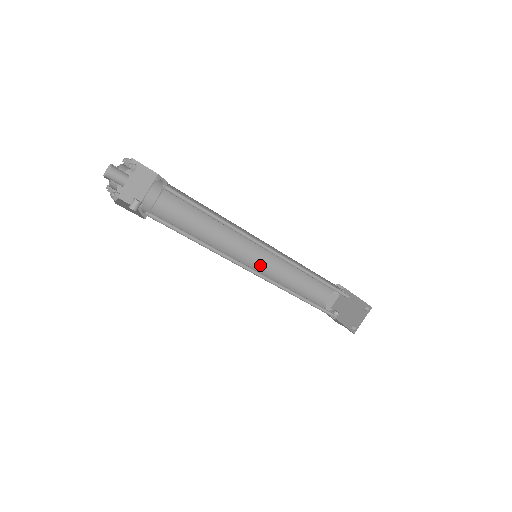
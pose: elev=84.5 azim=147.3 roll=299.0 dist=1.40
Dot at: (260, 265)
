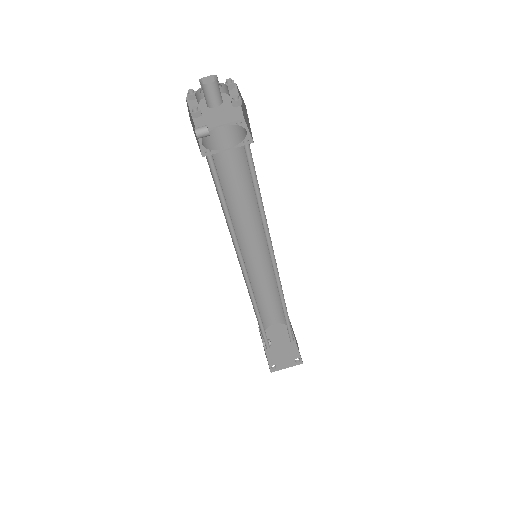
Dot at: (249, 262)
